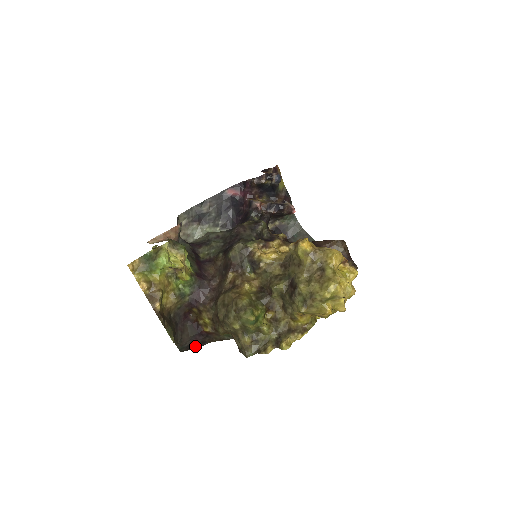
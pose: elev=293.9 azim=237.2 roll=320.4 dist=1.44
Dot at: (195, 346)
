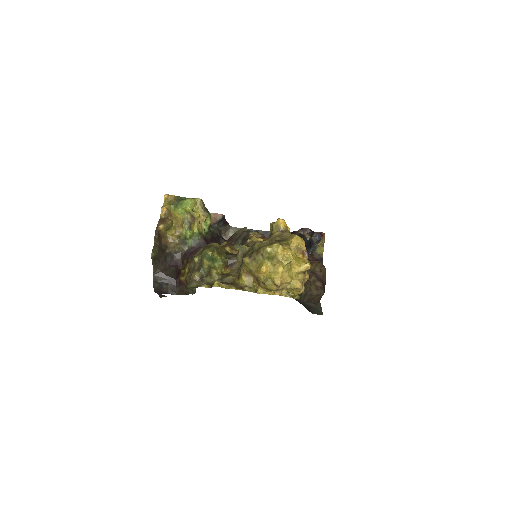
Dot at: (166, 289)
